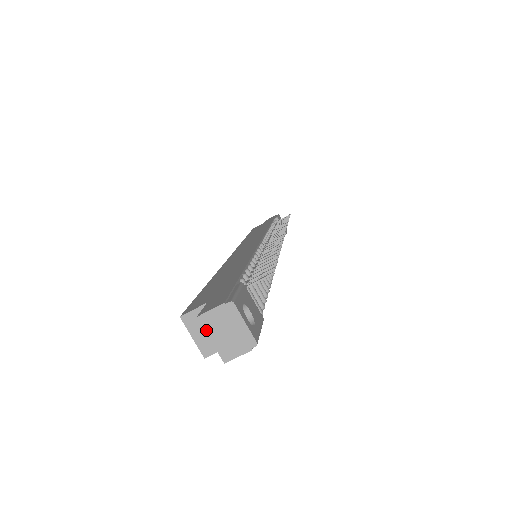
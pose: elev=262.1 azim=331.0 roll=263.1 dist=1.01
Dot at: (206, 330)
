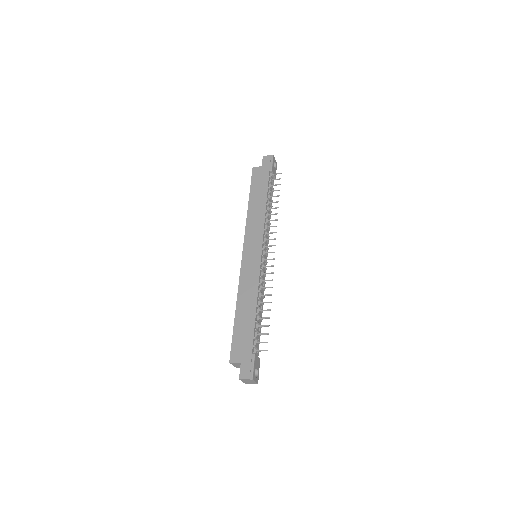
Dot at: occluded
